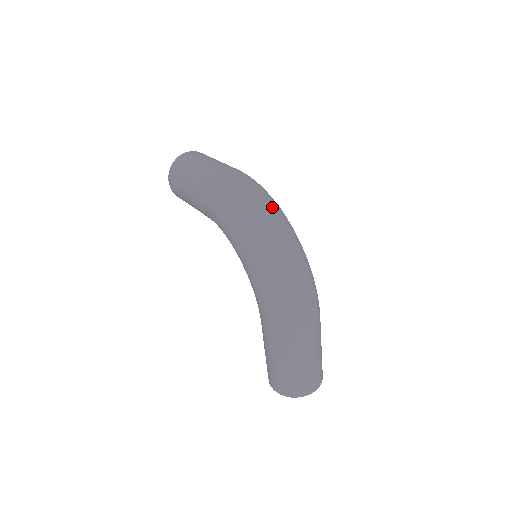
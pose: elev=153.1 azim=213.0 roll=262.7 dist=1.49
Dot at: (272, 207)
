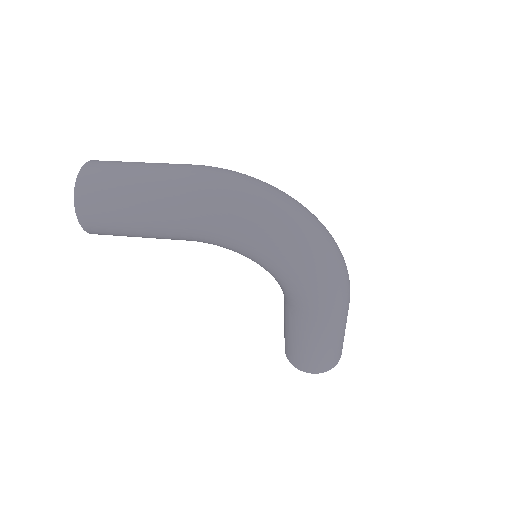
Dot at: (284, 193)
